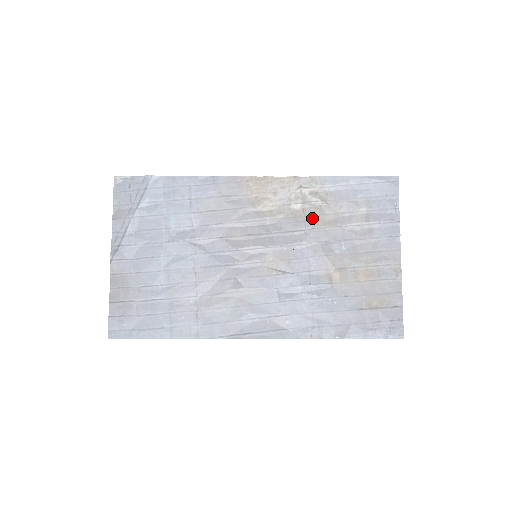
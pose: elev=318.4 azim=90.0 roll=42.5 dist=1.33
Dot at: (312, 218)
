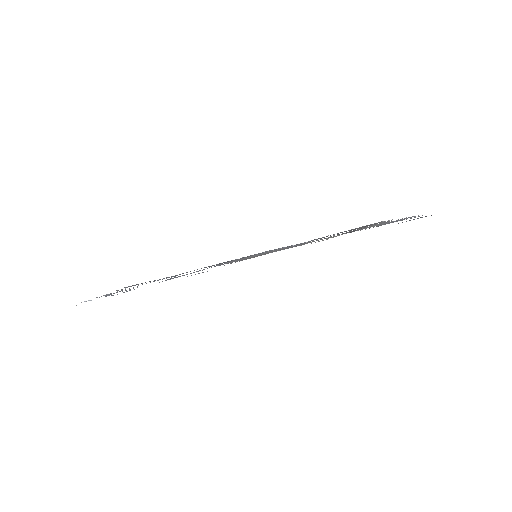
Dot at: occluded
